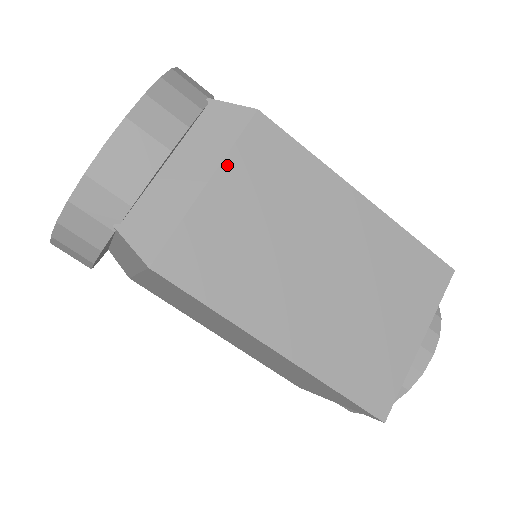
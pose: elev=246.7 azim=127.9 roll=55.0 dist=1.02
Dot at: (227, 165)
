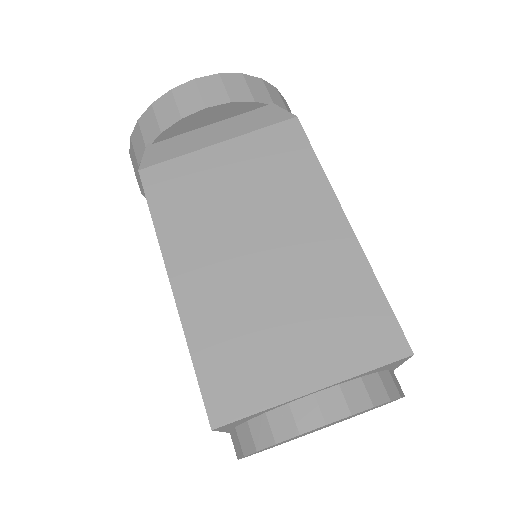
Dot at: (243, 139)
